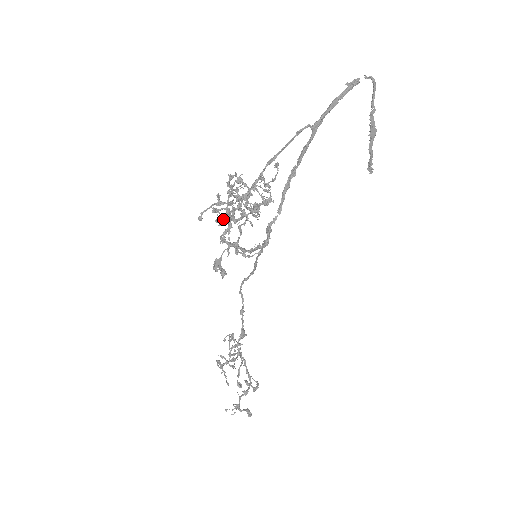
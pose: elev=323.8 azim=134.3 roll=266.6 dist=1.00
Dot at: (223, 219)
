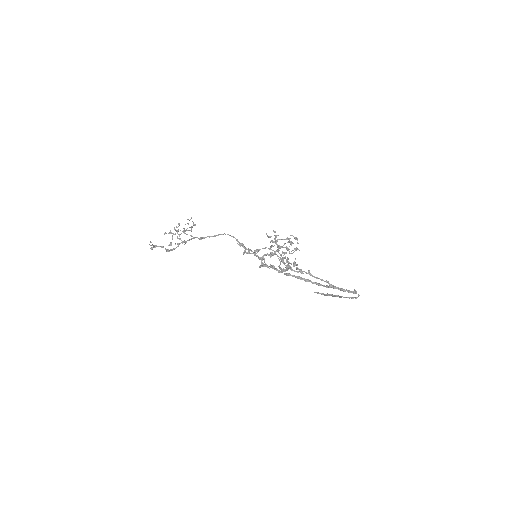
Dot at: (273, 246)
